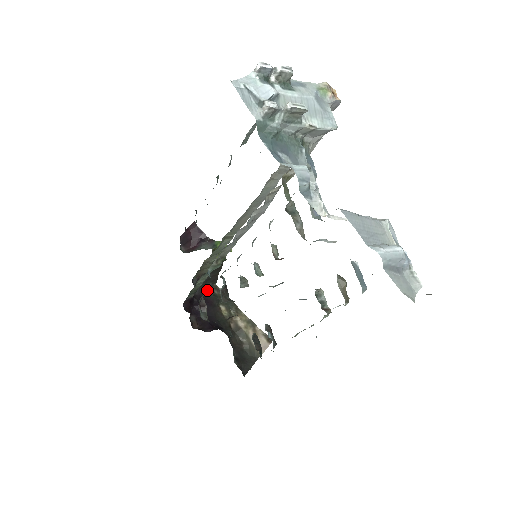
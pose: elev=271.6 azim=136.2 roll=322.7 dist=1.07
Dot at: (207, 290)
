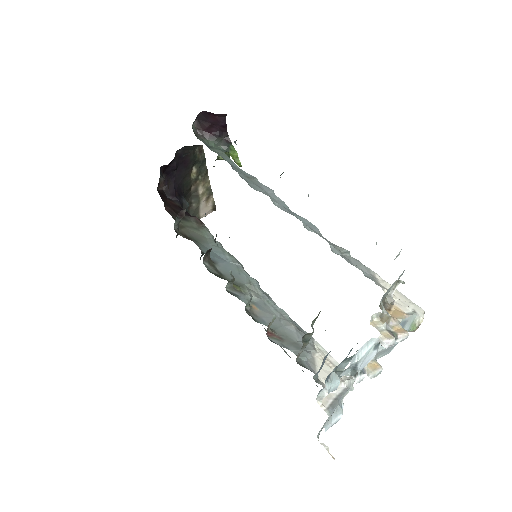
Dot at: (191, 150)
